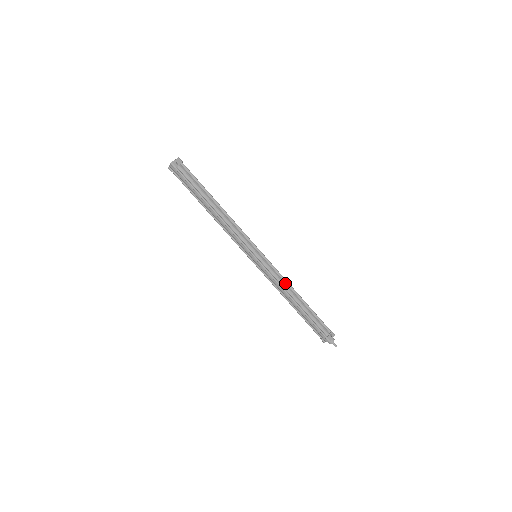
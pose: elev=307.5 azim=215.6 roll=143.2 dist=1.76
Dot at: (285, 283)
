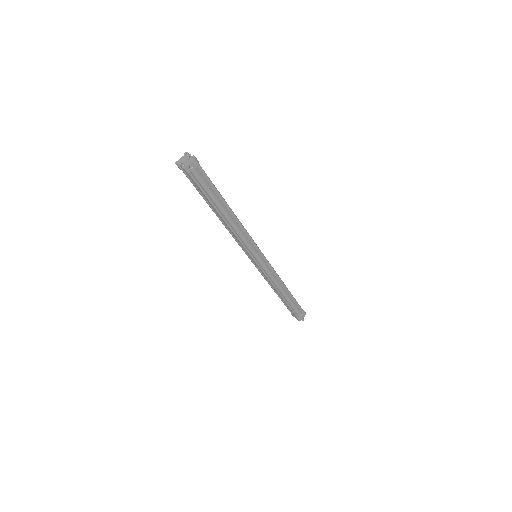
Dot at: (277, 279)
